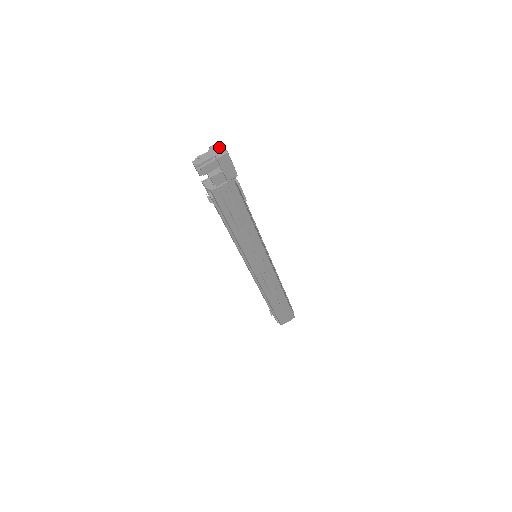
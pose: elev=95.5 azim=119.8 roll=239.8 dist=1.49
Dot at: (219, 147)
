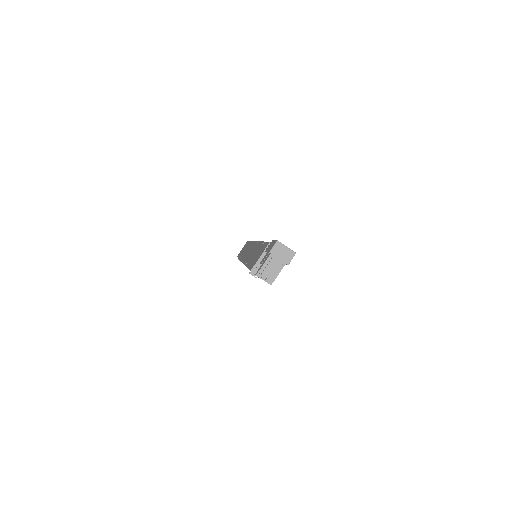
Dot at: (282, 250)
